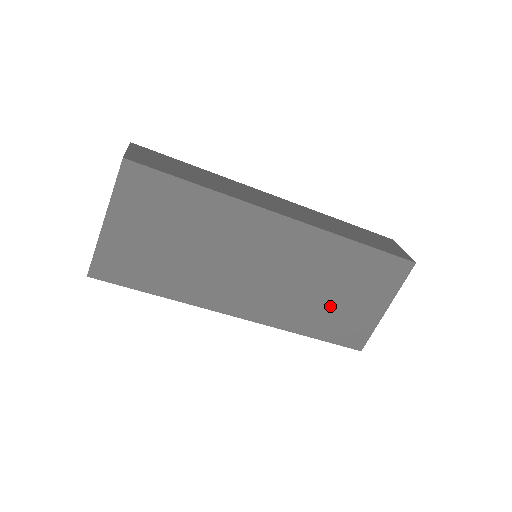
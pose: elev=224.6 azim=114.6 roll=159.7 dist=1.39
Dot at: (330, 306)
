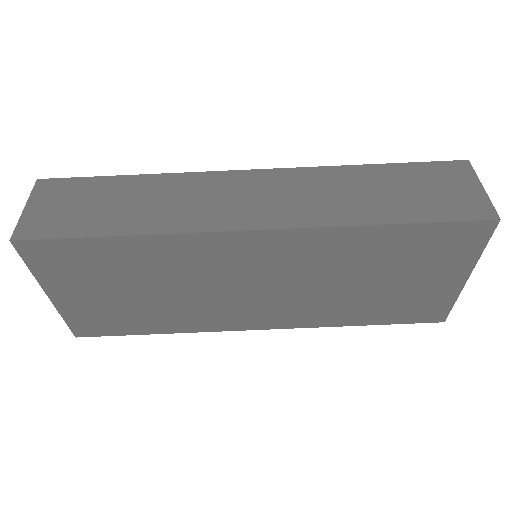
Dot at: (376, 295)
